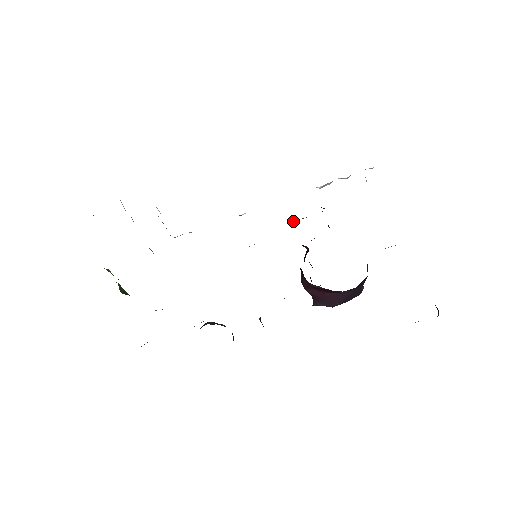
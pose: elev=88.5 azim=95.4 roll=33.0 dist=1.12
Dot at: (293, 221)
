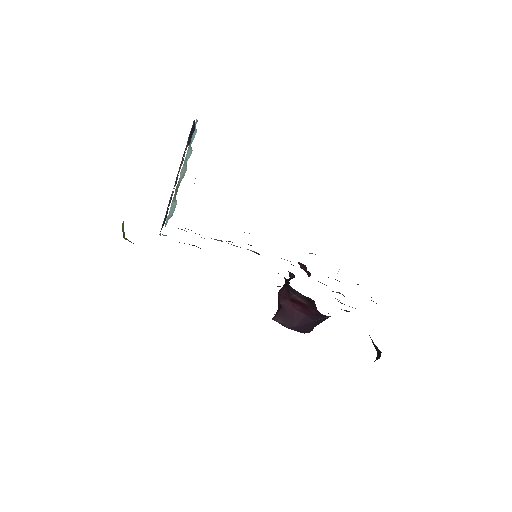
Dot at: occluded
